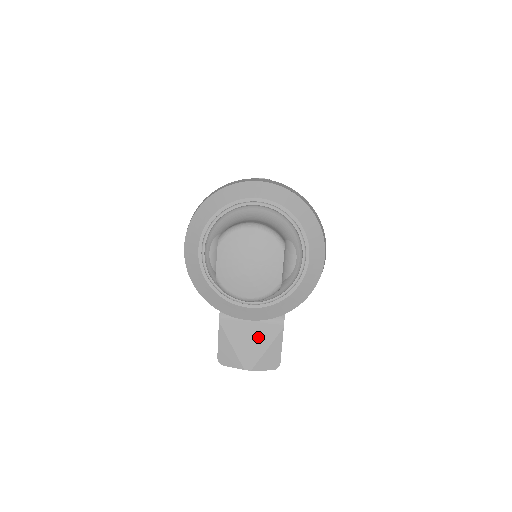
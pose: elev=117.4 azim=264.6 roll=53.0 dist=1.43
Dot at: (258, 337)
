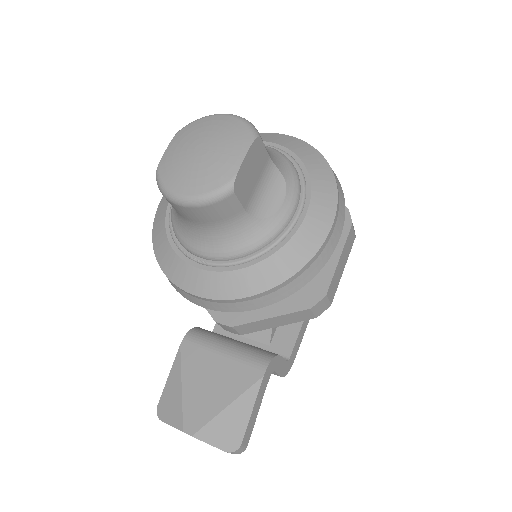
Dot at: (222, 382)
